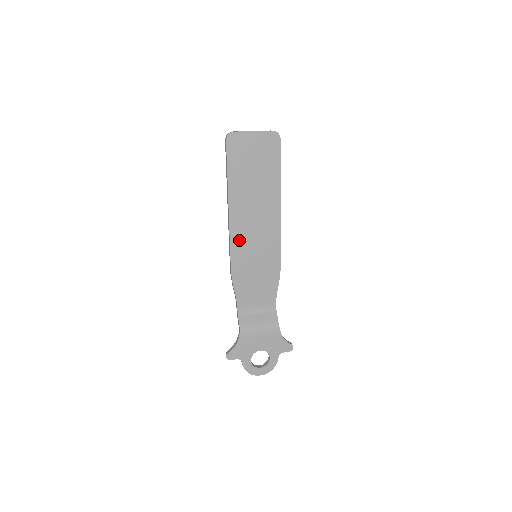
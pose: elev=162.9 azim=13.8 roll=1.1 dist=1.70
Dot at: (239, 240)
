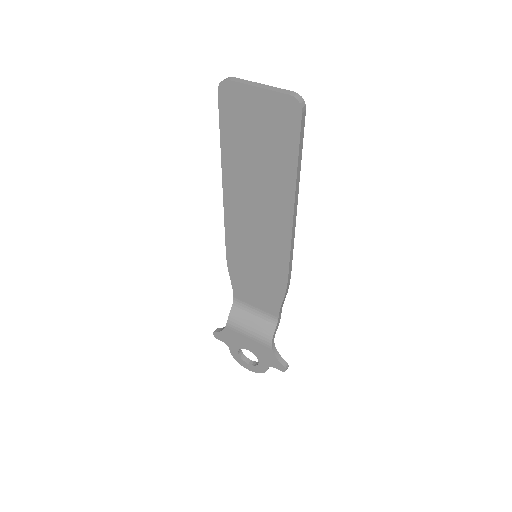
Dot at: (236, 228)
